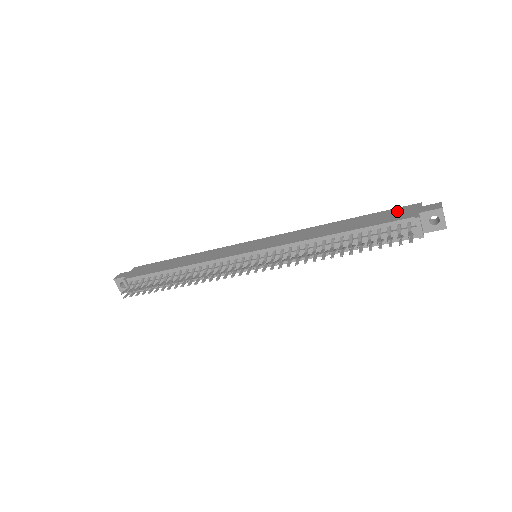
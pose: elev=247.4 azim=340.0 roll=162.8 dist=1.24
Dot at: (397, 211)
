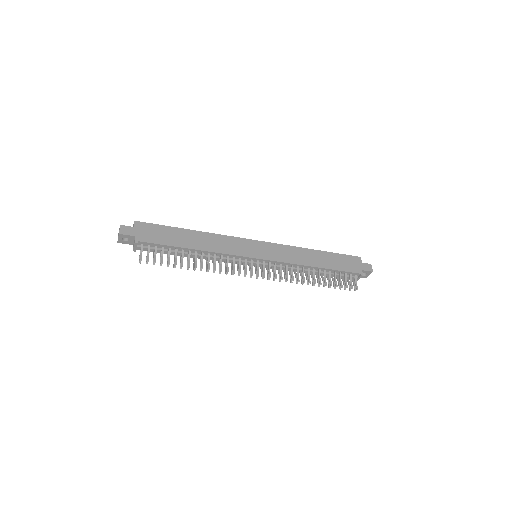
Dot at: (350, 260)
